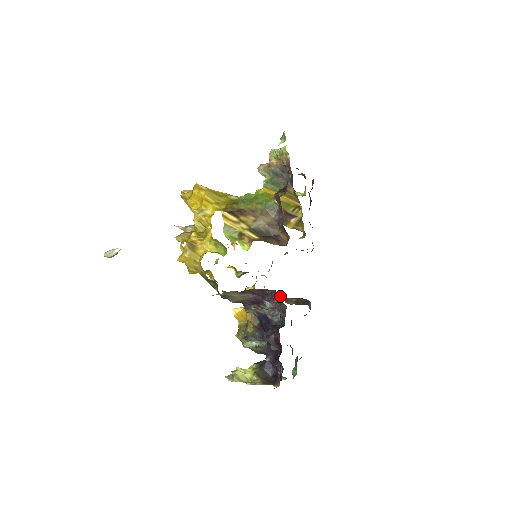
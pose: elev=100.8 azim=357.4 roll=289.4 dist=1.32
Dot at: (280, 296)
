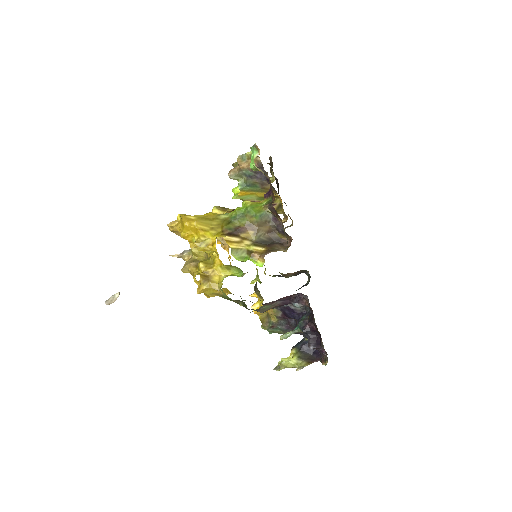
Dot at: (281, 276)
